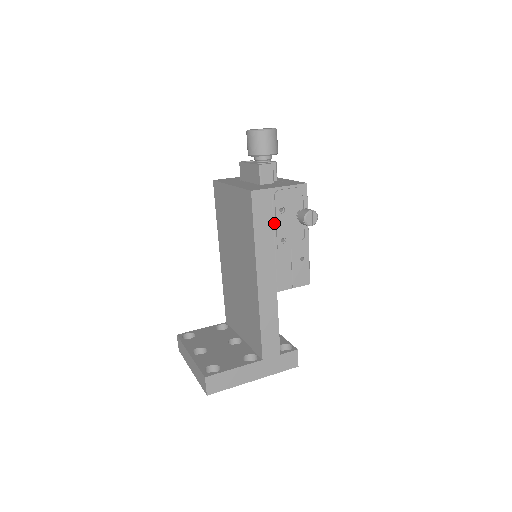
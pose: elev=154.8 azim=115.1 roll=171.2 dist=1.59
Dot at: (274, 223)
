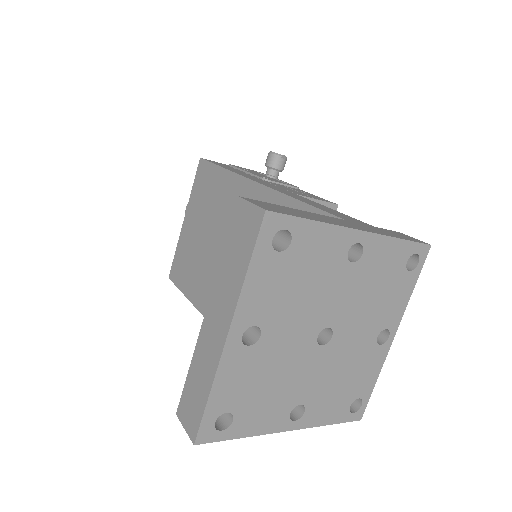
Dot at: (243, 172)
